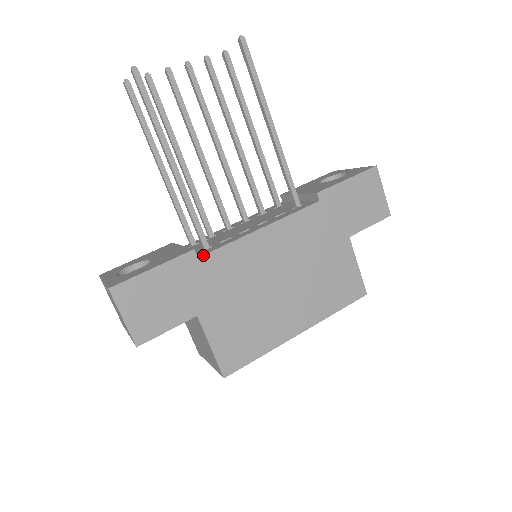
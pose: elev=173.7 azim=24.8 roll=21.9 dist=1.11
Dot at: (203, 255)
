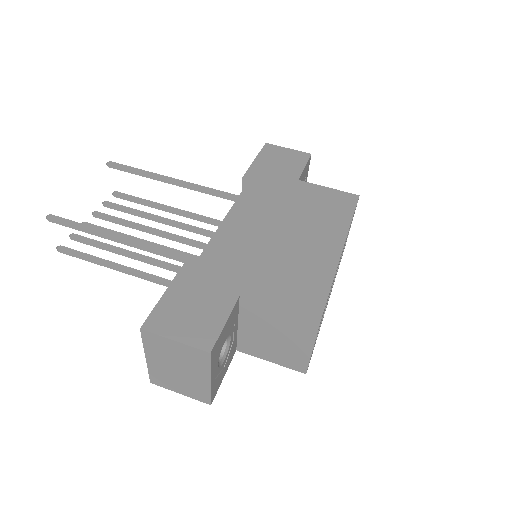
Dot at: (198, 258)
